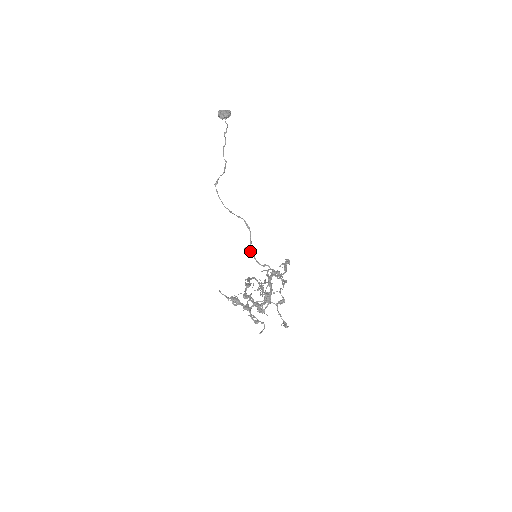
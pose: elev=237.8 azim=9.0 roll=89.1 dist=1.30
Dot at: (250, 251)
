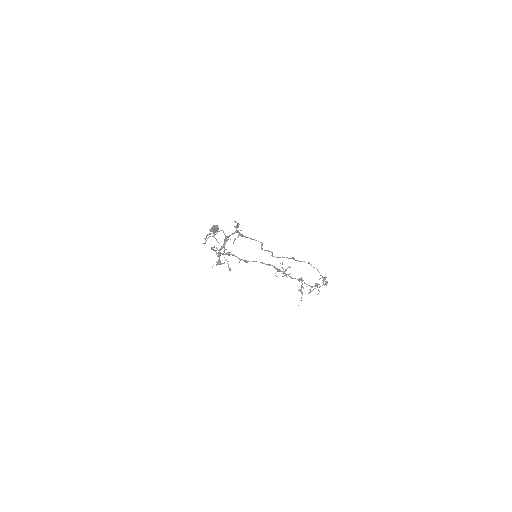
Dot at: occluded
